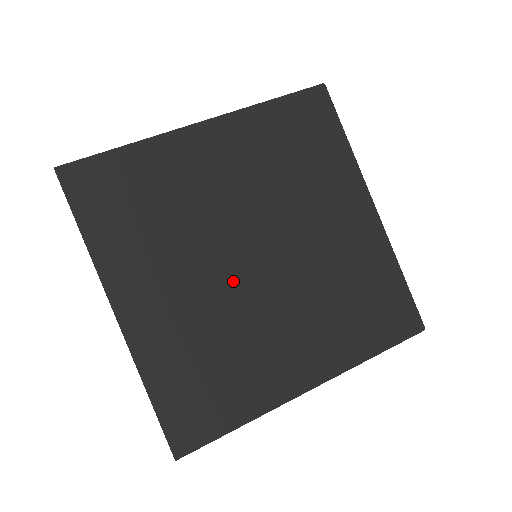
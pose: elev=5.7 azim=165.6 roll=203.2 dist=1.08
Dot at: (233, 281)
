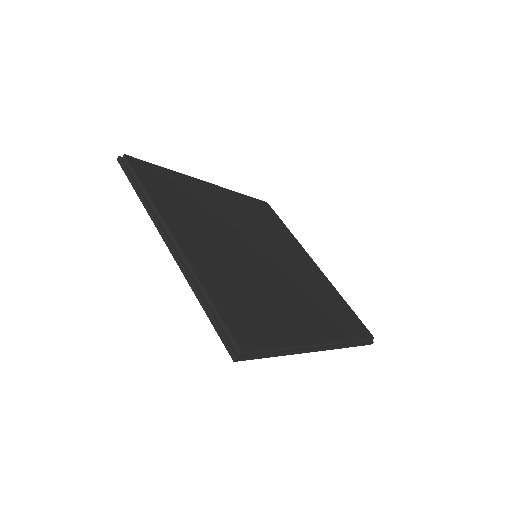
Dot at: (248, 258)
